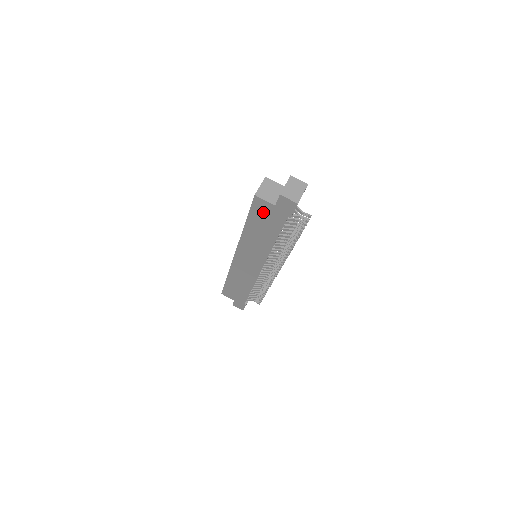
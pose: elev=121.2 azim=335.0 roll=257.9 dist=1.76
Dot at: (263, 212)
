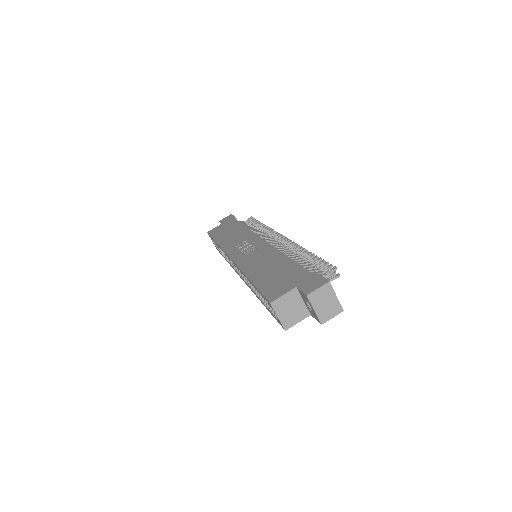
Dot at: occluded
